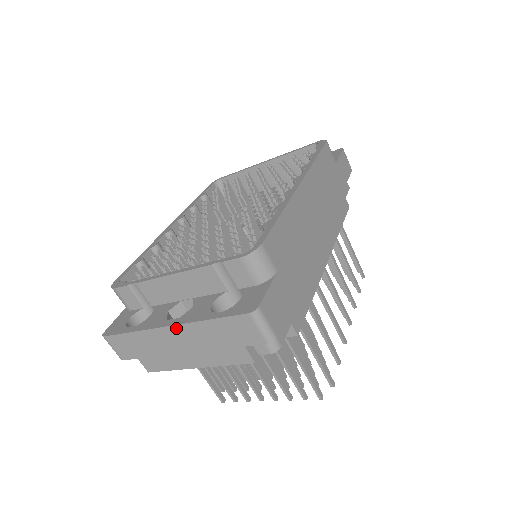
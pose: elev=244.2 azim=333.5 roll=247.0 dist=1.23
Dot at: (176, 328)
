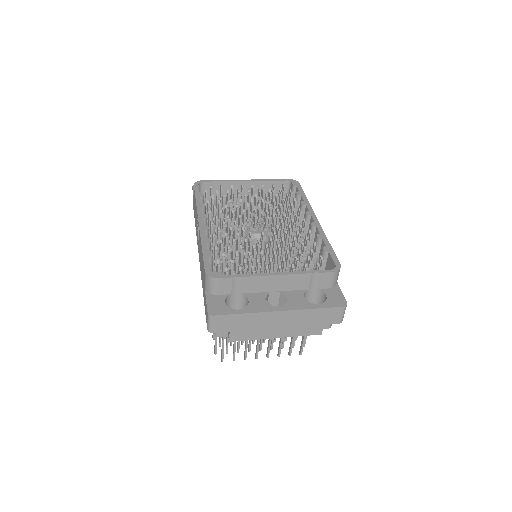
Dot at: (286, 312)
